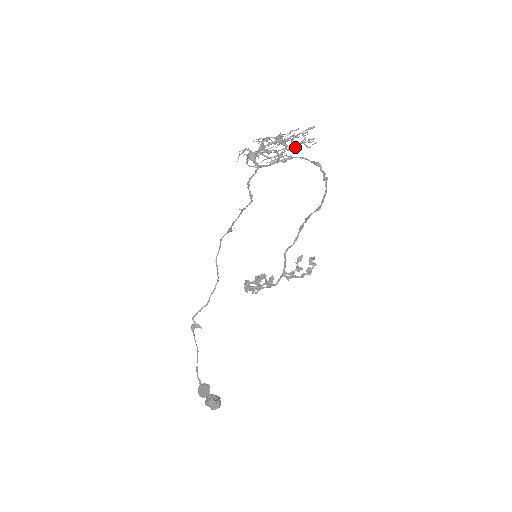
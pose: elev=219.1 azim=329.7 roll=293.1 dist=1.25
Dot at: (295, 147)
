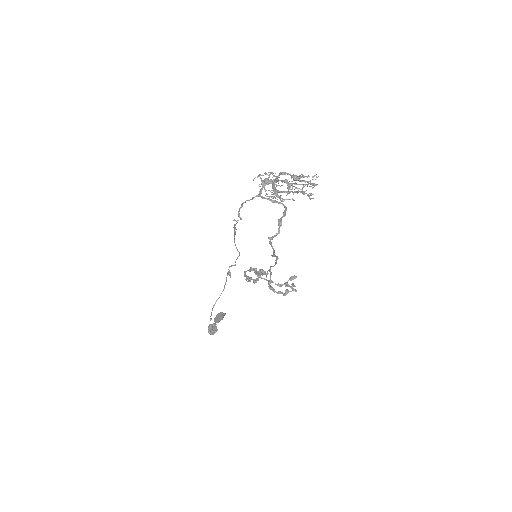
Dot at: (297, 193)
